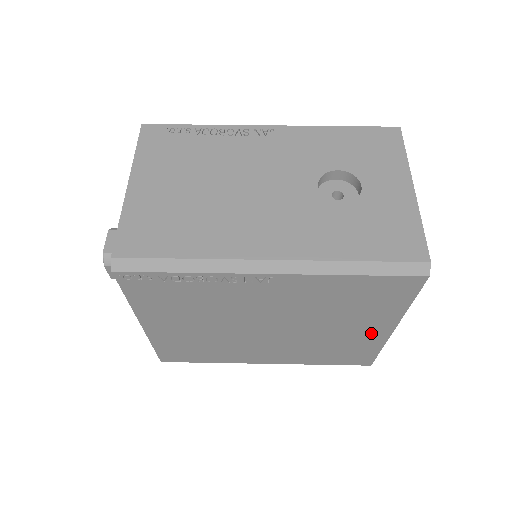
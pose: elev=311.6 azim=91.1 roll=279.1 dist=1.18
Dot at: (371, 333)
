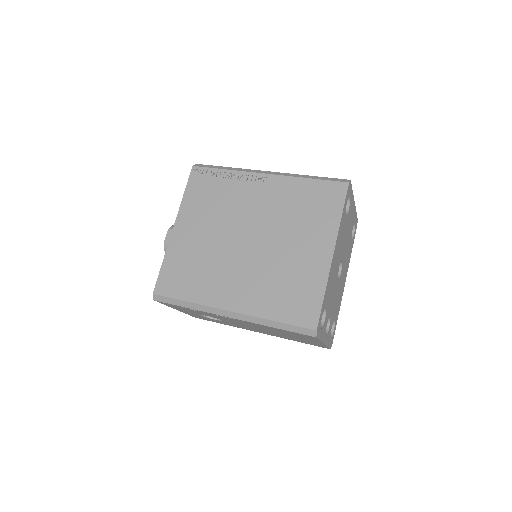
Dot at: (317, 257)
